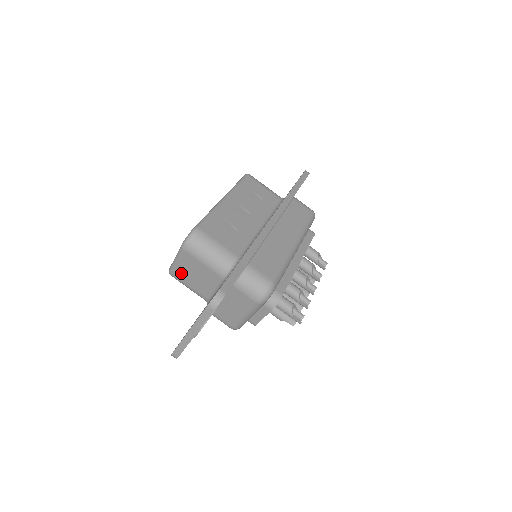
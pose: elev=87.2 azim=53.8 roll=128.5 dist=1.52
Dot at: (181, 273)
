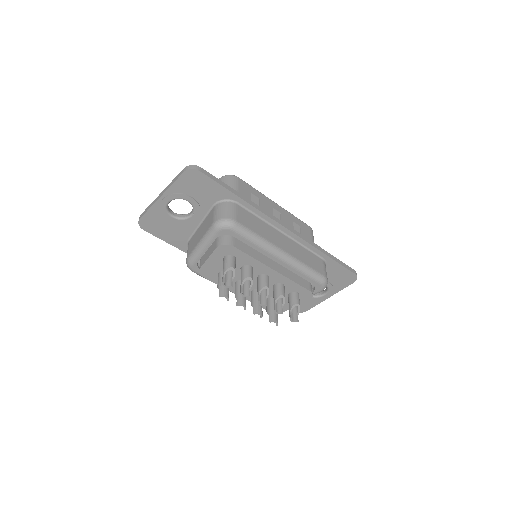
Dot at: occluded
